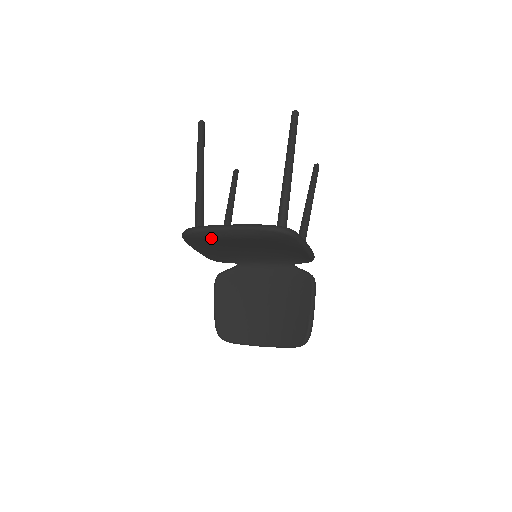
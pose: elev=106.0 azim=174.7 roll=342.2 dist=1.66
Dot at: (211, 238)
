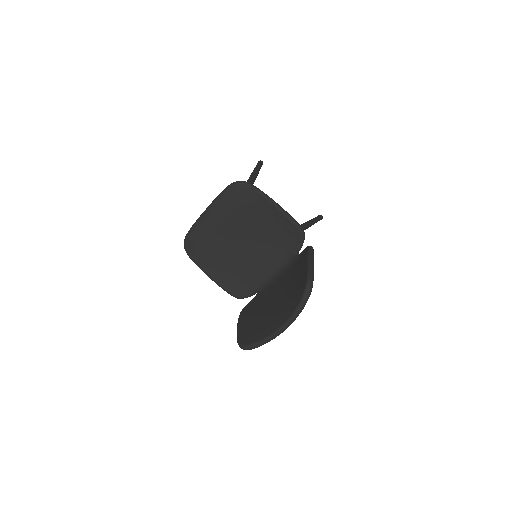
Dot at: (200, 234)
